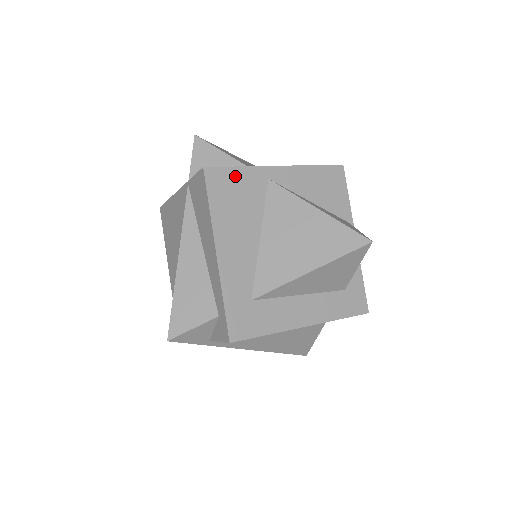
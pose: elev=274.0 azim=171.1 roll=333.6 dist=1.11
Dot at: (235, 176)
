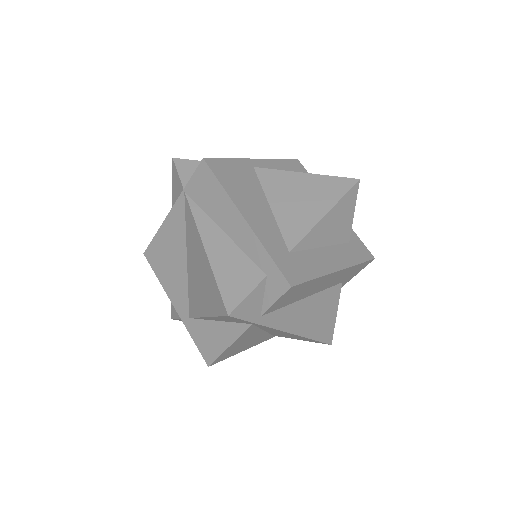
Dot at: (229, 165)
